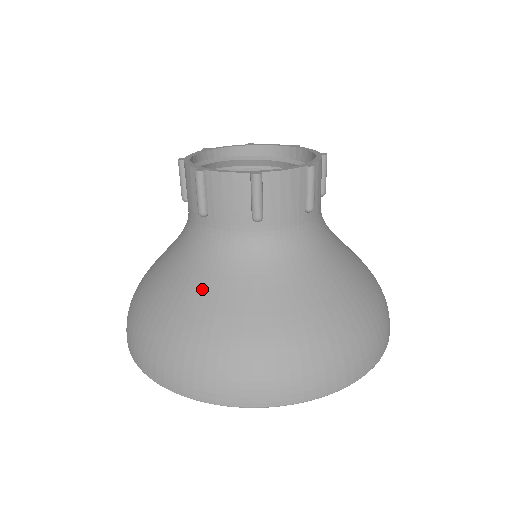
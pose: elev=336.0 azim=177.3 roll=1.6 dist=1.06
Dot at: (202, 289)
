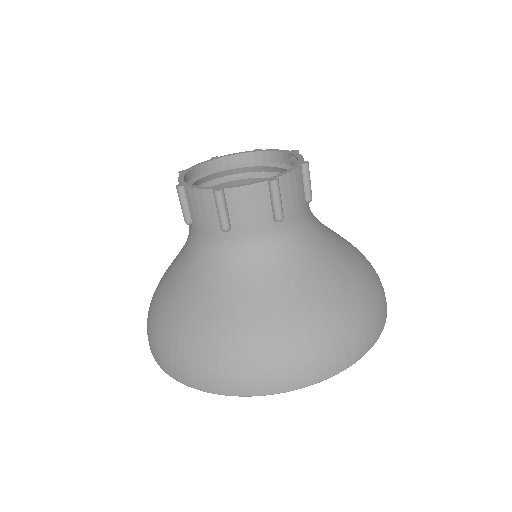
Dot at: (249, 296)
